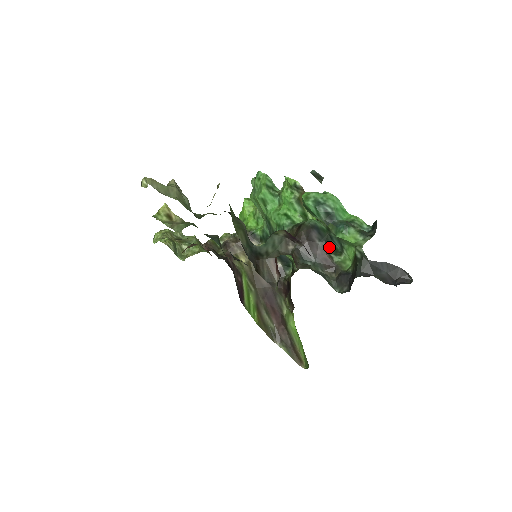
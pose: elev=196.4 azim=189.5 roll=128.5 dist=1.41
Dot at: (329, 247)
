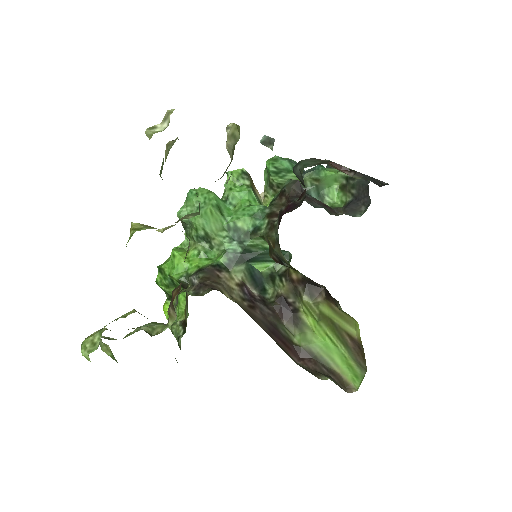
Dot at: occluded
